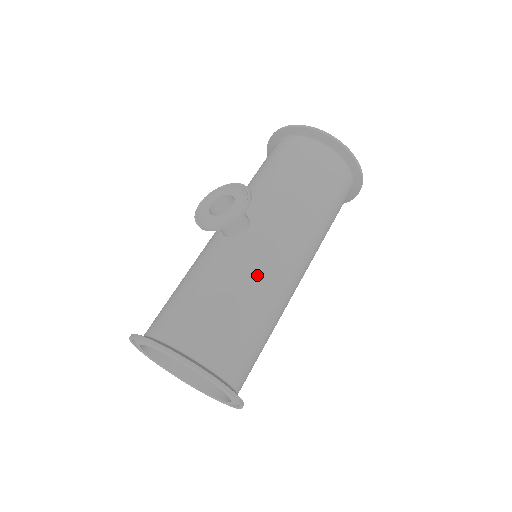
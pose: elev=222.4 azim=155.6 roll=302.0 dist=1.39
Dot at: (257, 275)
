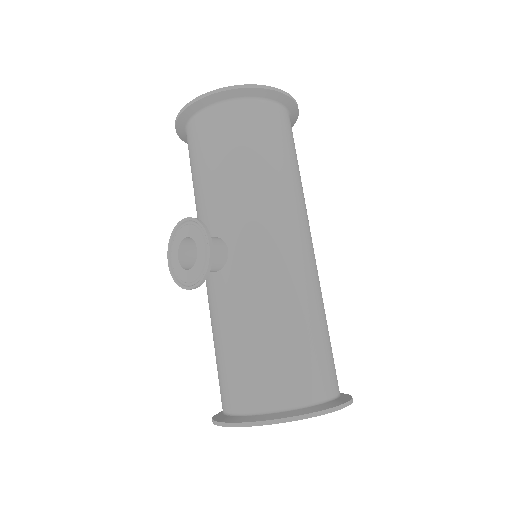
Dot at: (271, 288)
